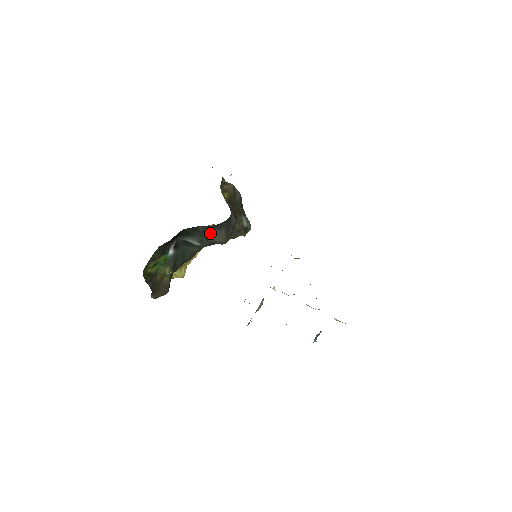
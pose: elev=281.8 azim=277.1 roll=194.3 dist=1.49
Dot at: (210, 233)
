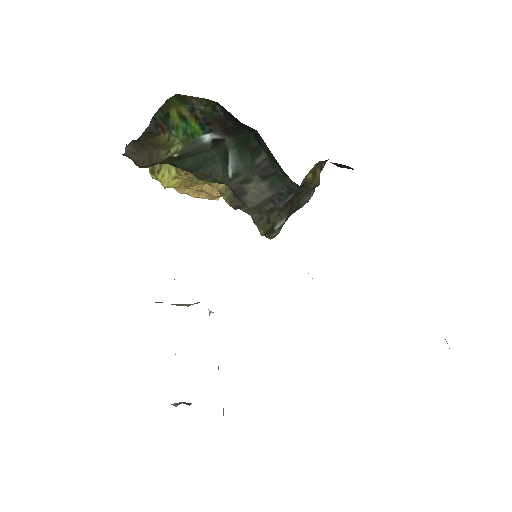
Dot at: (257, 178)
